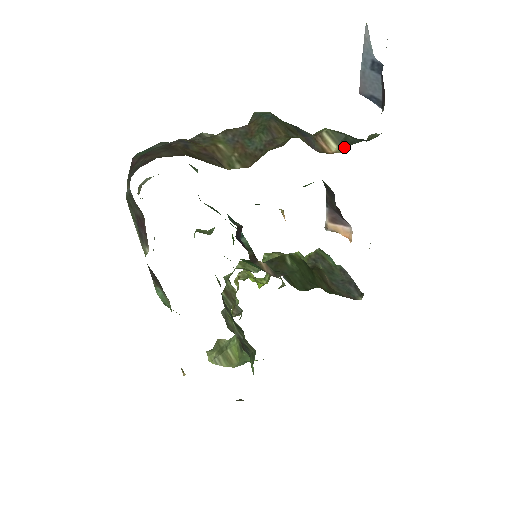
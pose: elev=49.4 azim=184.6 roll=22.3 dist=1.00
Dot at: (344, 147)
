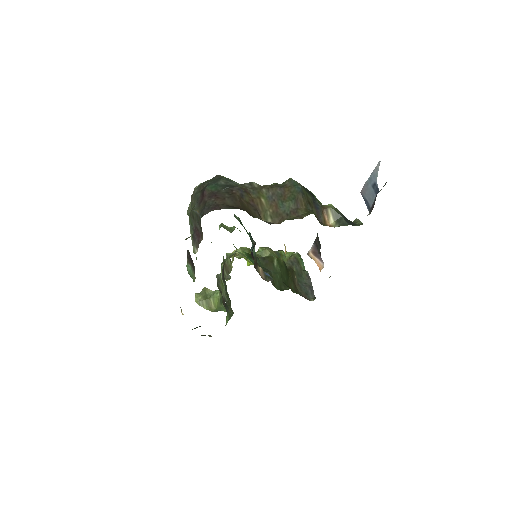
Dot at: (338, 225)
